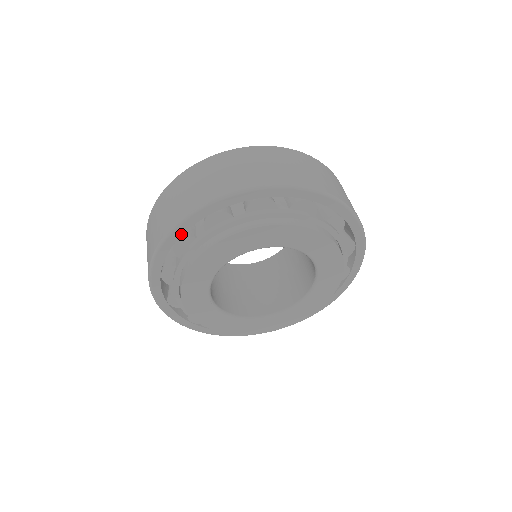
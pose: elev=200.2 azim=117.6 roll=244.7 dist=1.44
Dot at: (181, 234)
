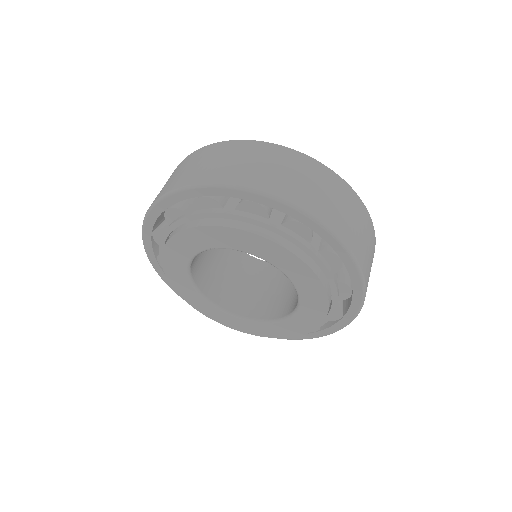
Dot at: (153, 254)
